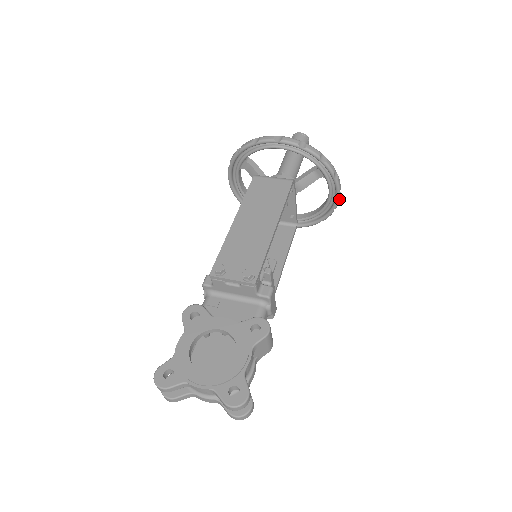
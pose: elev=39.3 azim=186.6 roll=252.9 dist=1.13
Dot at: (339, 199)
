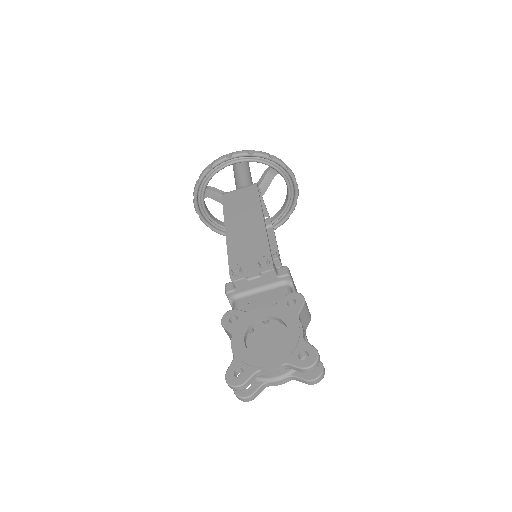
Dot at: occluded
